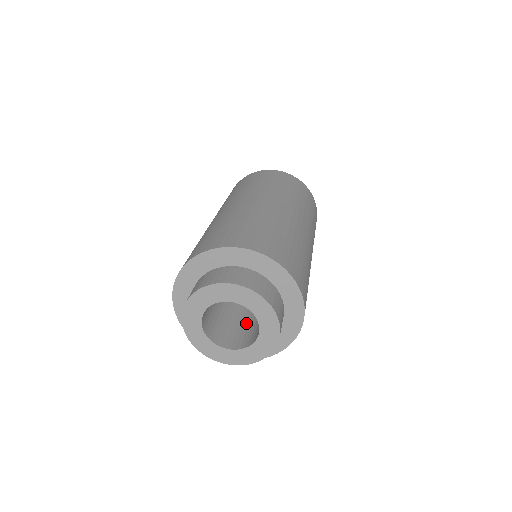
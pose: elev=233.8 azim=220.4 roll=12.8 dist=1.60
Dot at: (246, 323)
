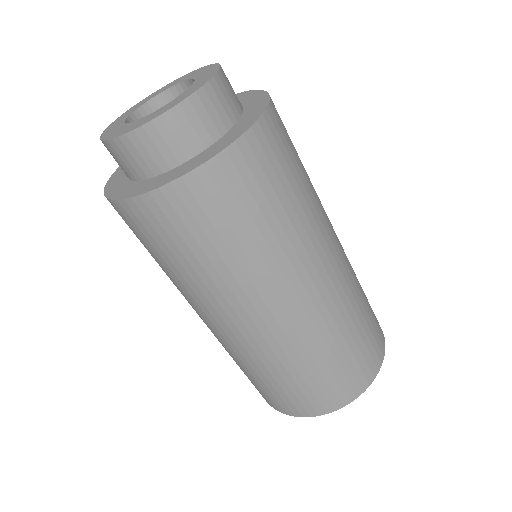
Dot at: occluded
